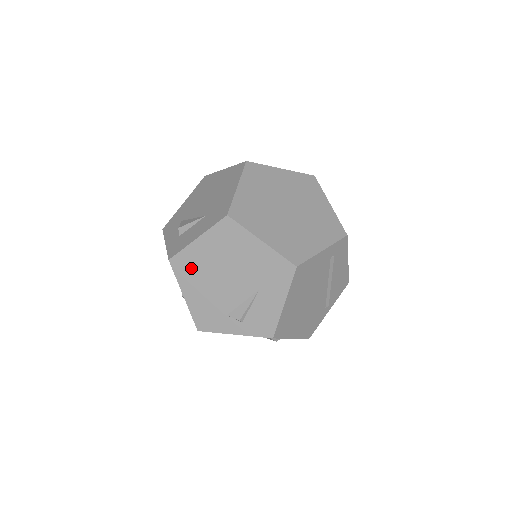
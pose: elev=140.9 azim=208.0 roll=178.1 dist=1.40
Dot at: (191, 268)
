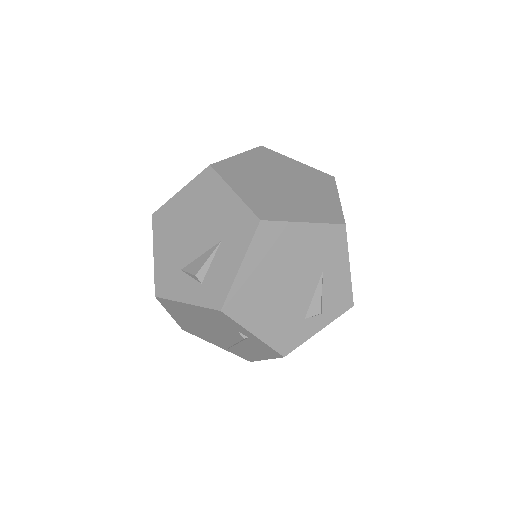
Dot at: (248, 301)
